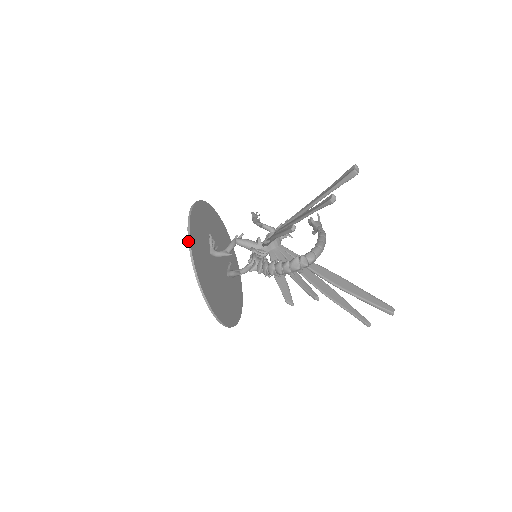
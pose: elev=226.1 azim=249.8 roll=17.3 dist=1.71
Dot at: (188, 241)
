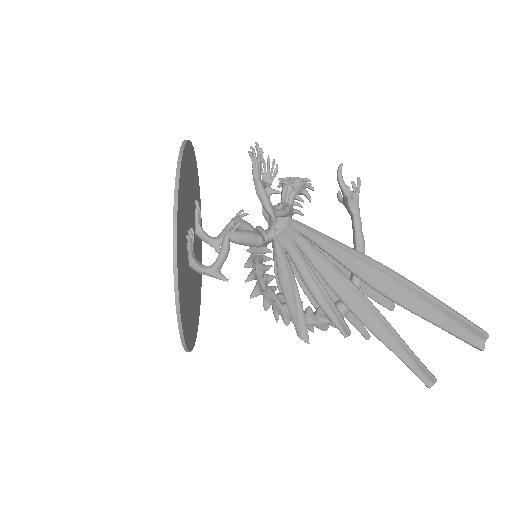
Dot at: (179, 330)
